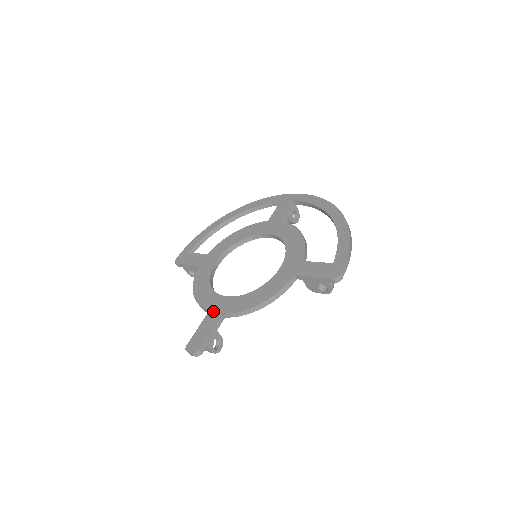
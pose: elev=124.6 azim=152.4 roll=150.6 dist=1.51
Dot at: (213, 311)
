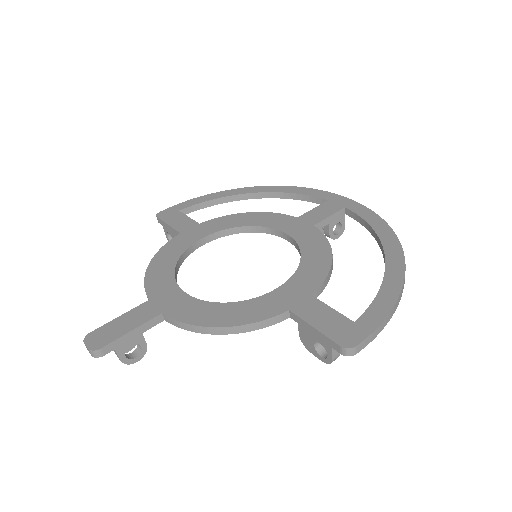
Dot at: (154, 302)
